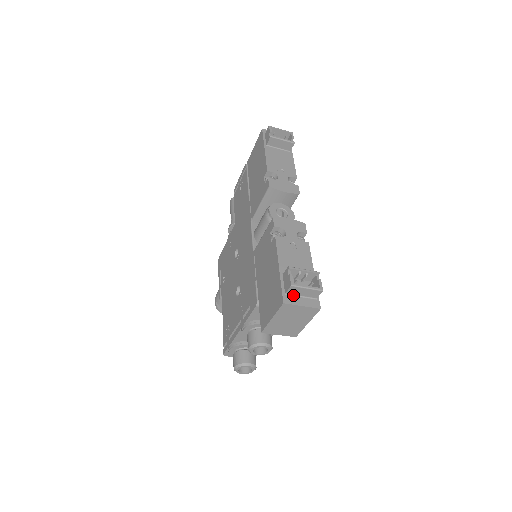
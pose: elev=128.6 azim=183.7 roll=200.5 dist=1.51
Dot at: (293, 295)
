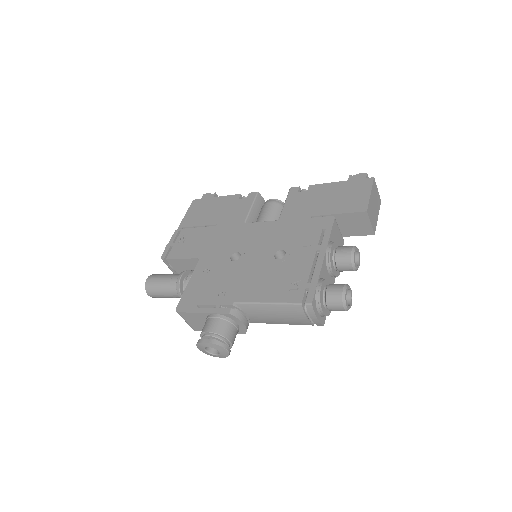
Dot at: occluded
